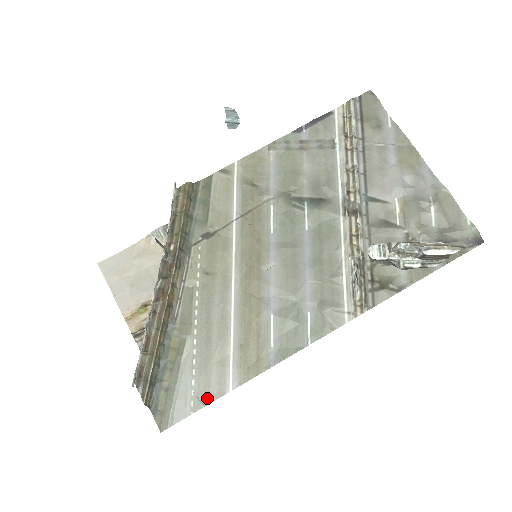
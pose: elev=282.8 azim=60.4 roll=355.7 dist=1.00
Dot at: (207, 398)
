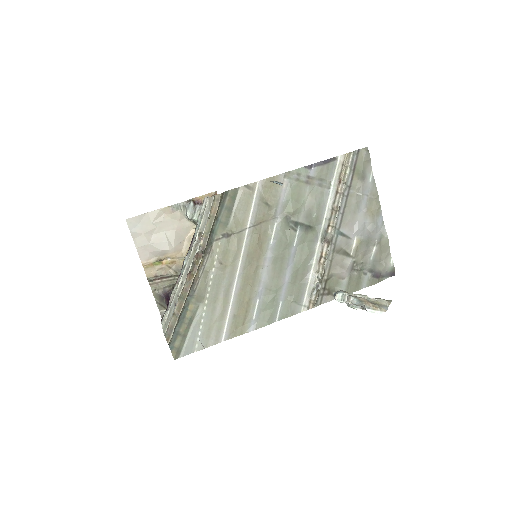
Dot at: (207, 344)
